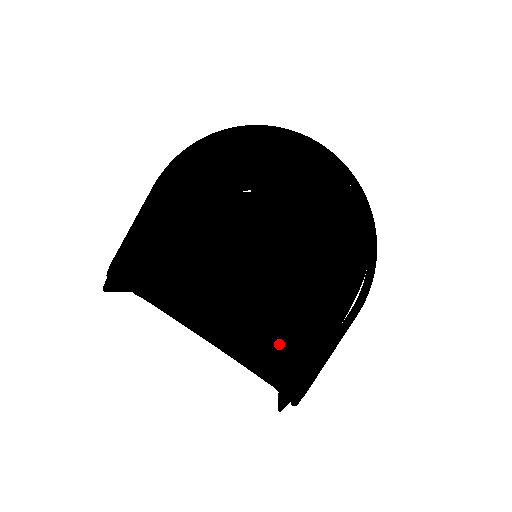
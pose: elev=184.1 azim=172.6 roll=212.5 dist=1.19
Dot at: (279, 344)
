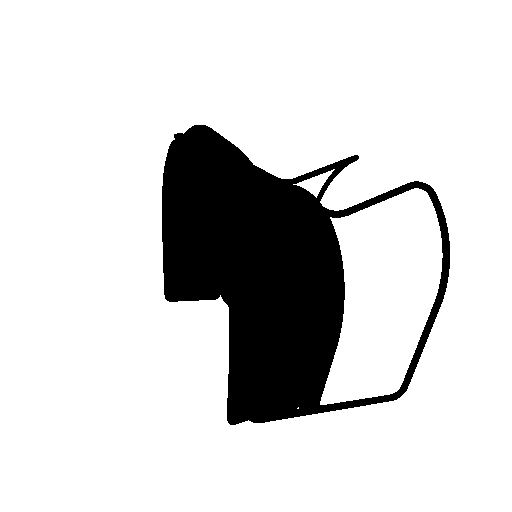
Dot at: occluded
